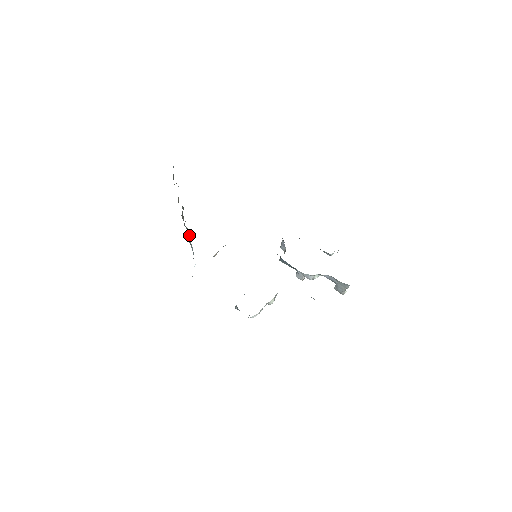
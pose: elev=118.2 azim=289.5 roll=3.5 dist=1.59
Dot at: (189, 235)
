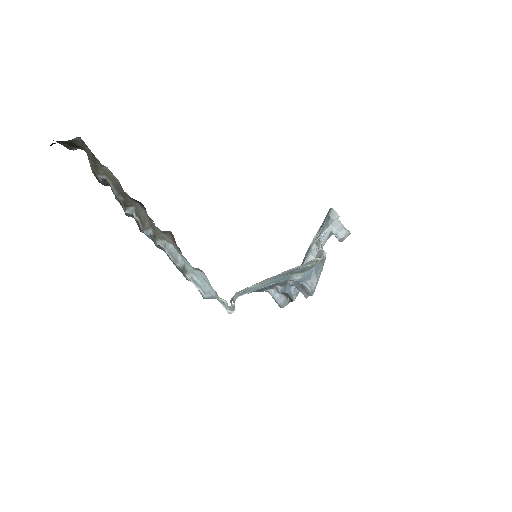
Dot at: (173, 251)
